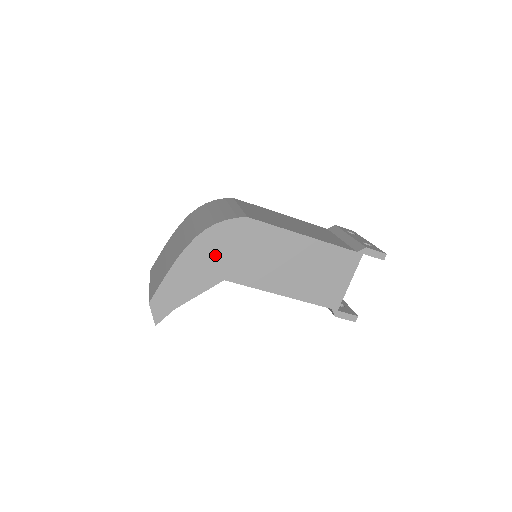
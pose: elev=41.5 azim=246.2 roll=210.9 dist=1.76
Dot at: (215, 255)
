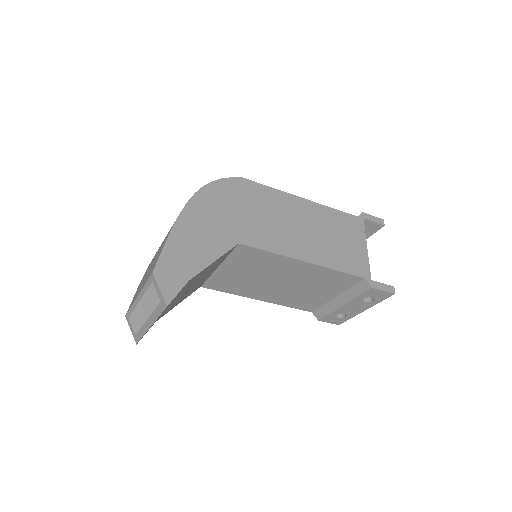
Dot at: (220, 214)
